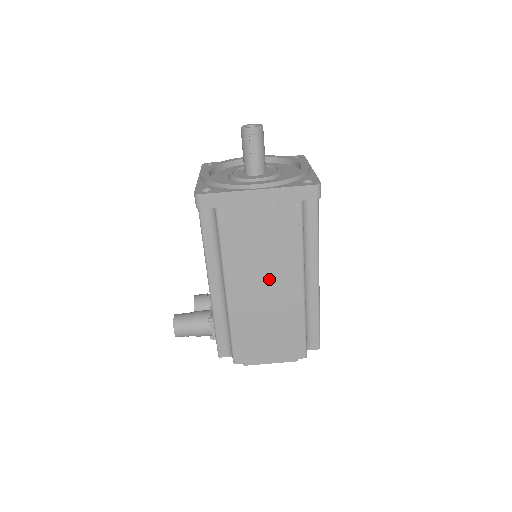
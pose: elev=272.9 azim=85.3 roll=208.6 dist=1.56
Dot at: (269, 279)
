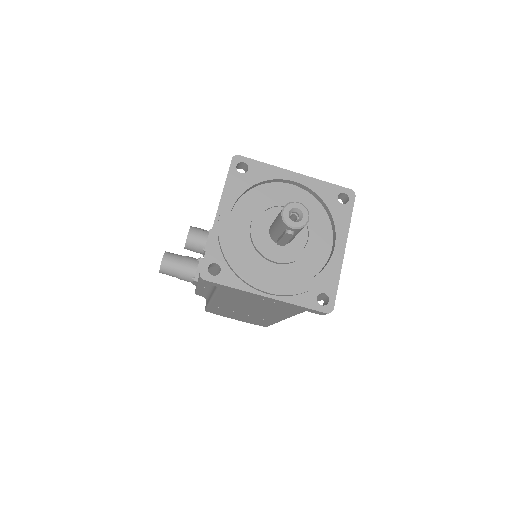
Dot at: (253, 311)
